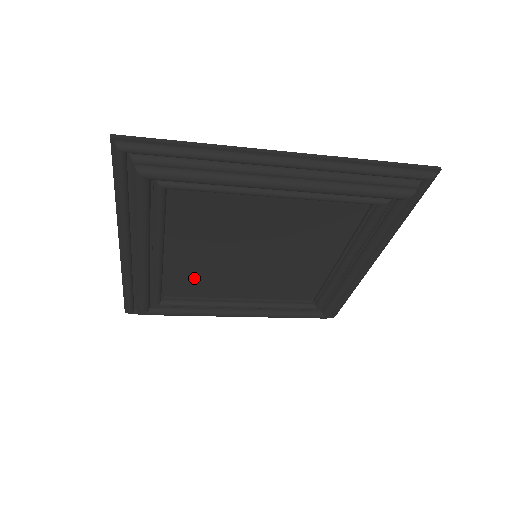
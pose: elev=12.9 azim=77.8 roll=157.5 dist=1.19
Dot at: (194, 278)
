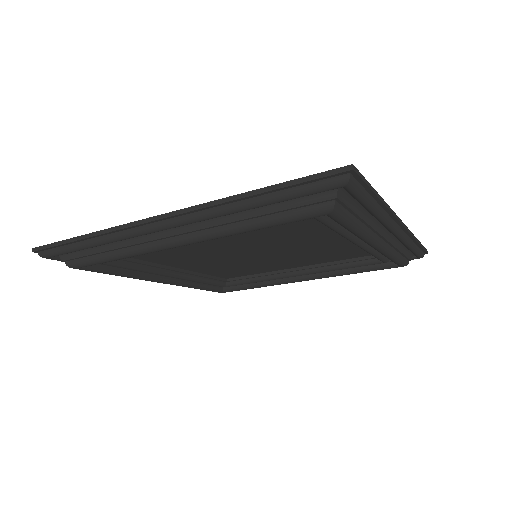
Dot at: (231, 270)
